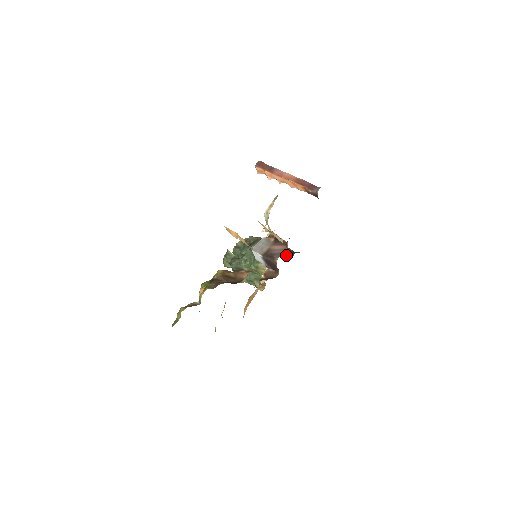
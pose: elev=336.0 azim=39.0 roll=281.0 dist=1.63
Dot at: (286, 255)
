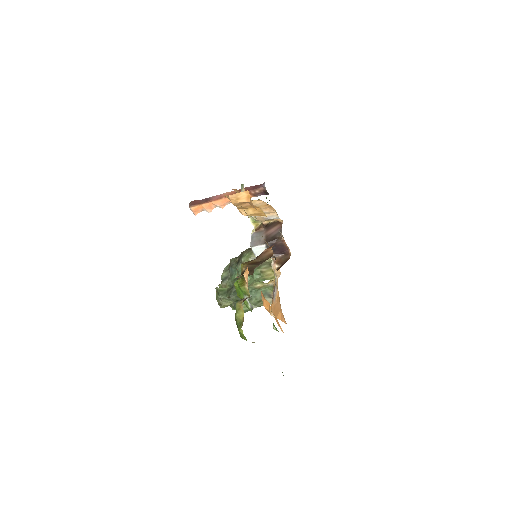
Dot at: occluded
